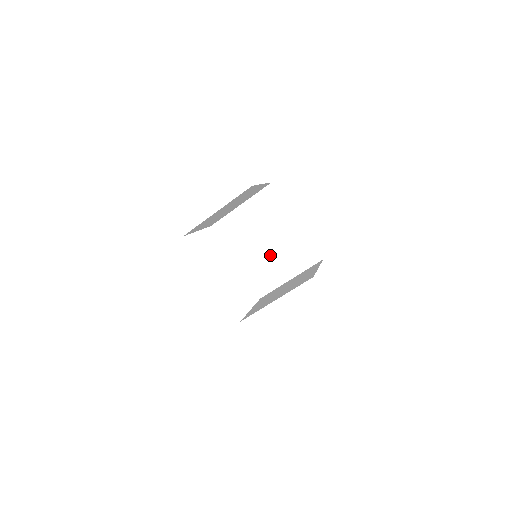
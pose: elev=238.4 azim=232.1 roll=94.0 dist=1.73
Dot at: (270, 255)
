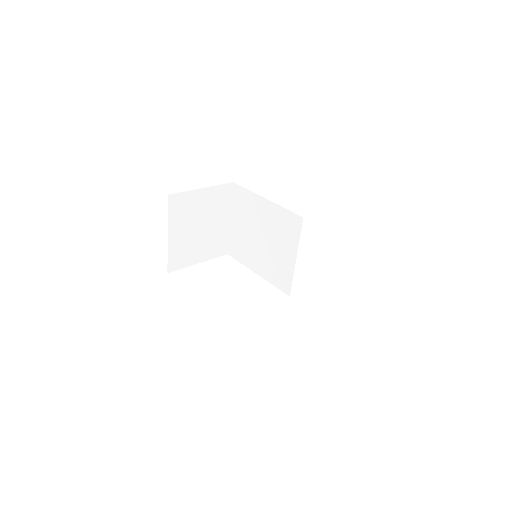
Dot at: (270, 247)
